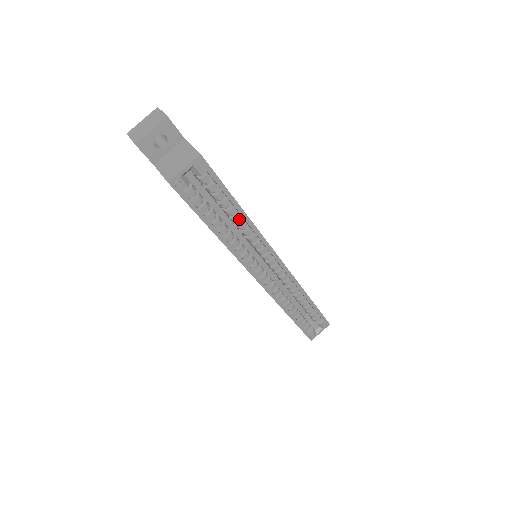
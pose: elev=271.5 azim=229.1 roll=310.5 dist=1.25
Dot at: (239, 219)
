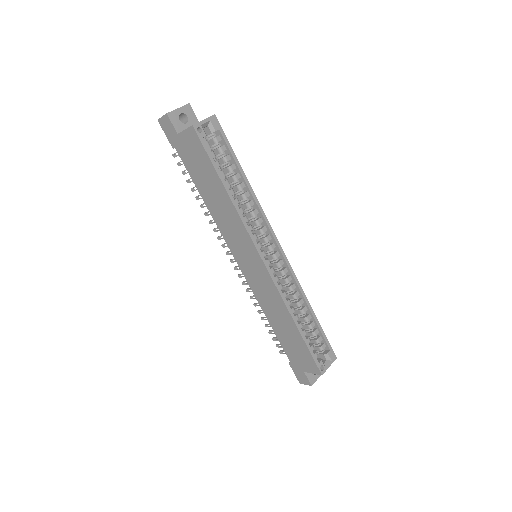
Dot at: (243, 187)
